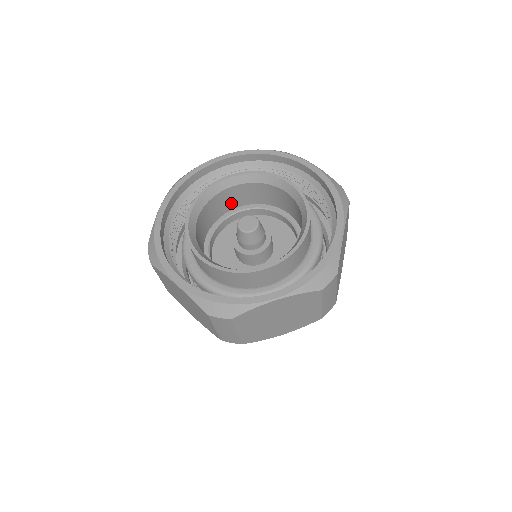
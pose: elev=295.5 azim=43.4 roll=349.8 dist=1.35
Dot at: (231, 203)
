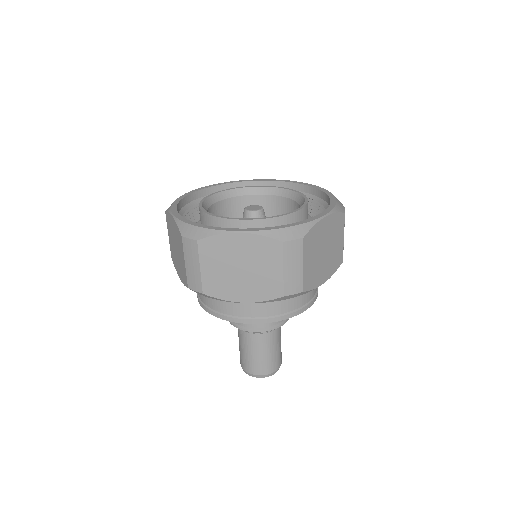
Dot at: occluded
